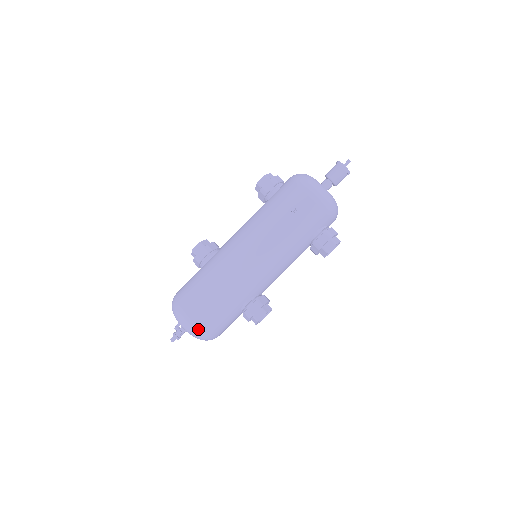
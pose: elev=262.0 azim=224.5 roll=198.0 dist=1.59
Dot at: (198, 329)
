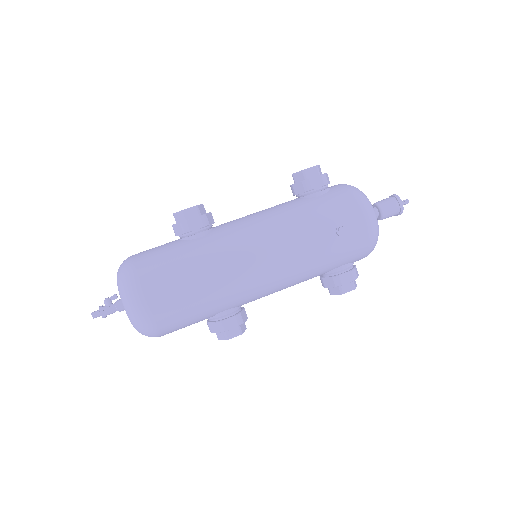
Dot at: (151, 324)
